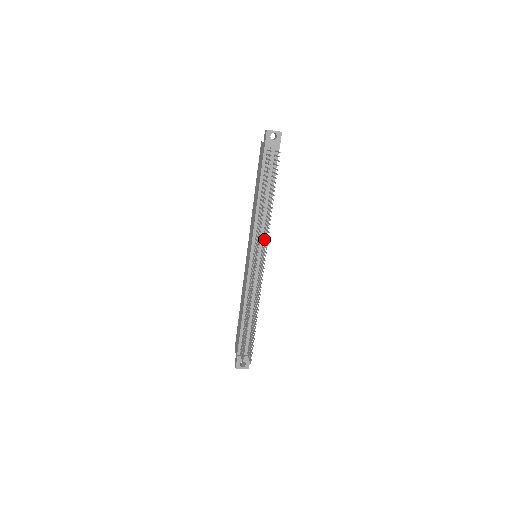
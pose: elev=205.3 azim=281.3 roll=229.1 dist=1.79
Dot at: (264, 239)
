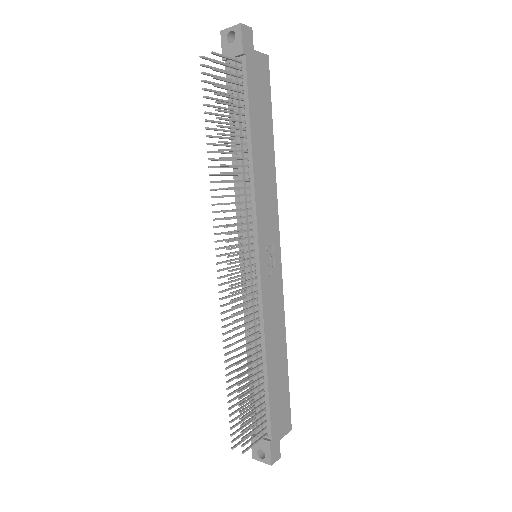
Dot at: (253, 223)
